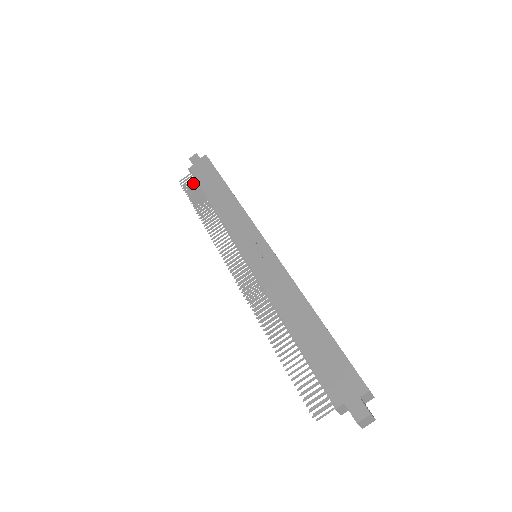
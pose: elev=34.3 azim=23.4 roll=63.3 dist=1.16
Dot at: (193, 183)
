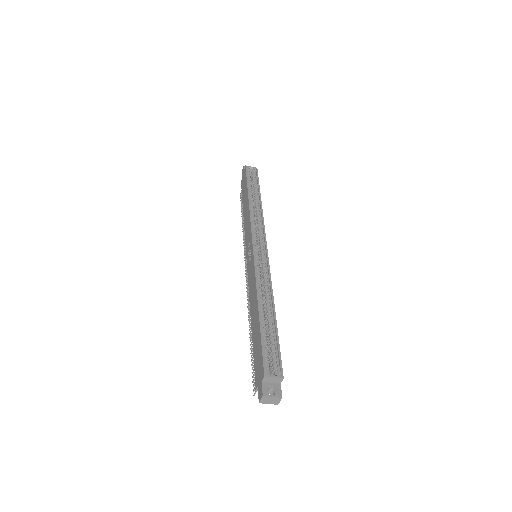
Dot at: occluded
